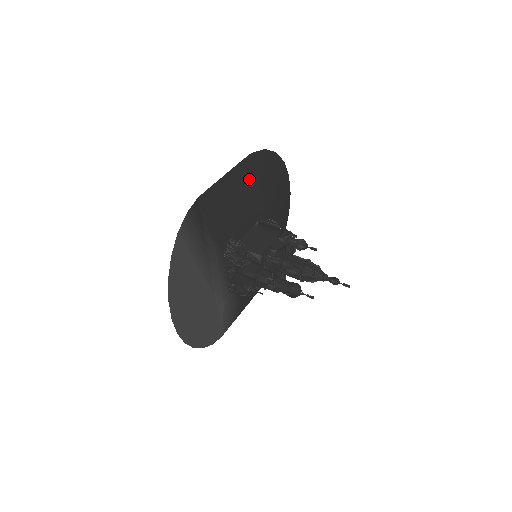
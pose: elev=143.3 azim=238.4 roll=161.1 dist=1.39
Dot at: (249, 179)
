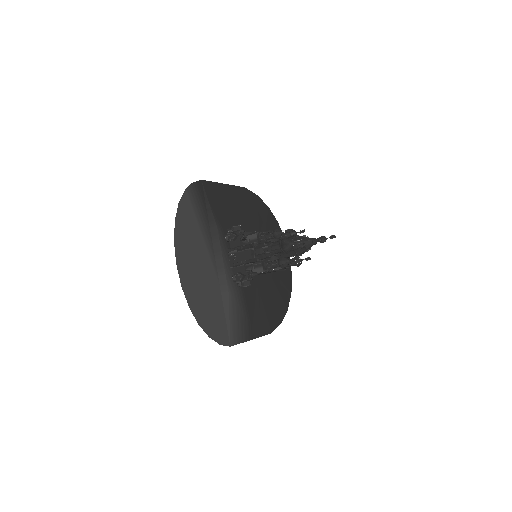
Dot at: (245, 202)
